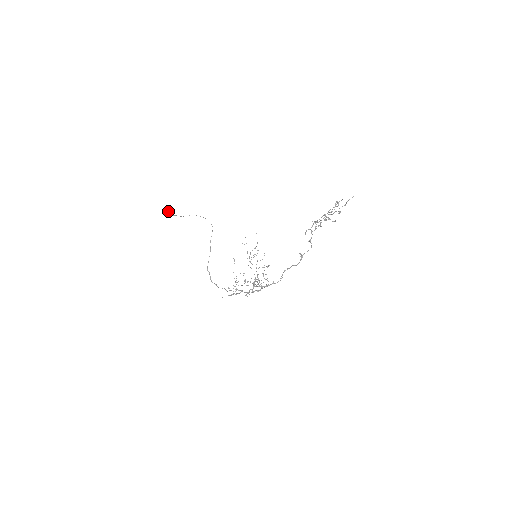
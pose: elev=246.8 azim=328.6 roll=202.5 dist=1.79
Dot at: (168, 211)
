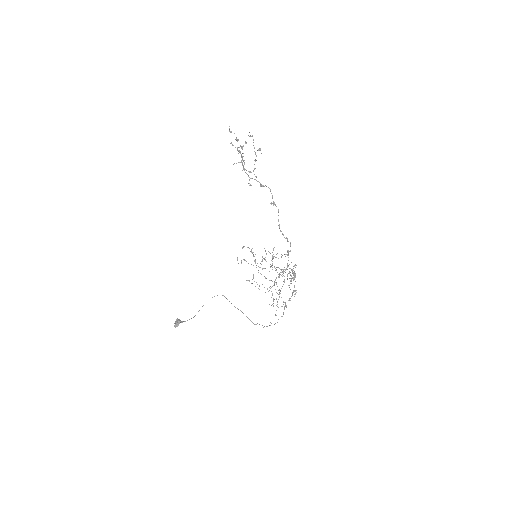
Dot at: (175, 322)
